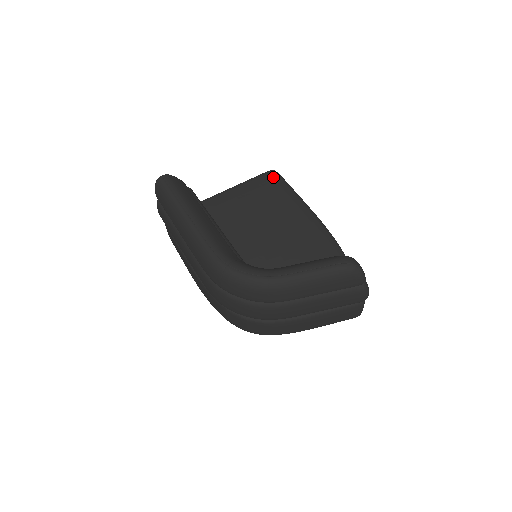
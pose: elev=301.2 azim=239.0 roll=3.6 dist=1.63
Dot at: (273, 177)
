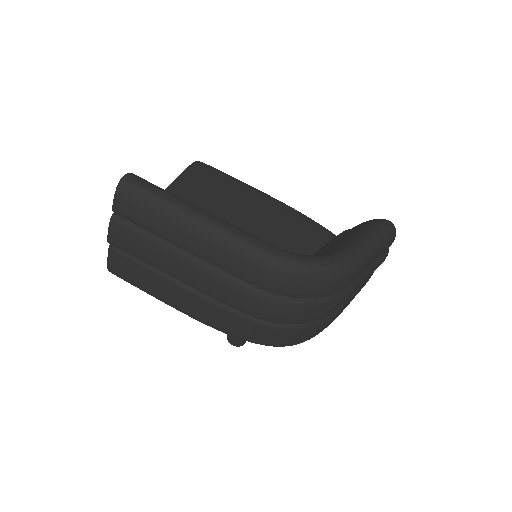
Dot at: (206, 168)
